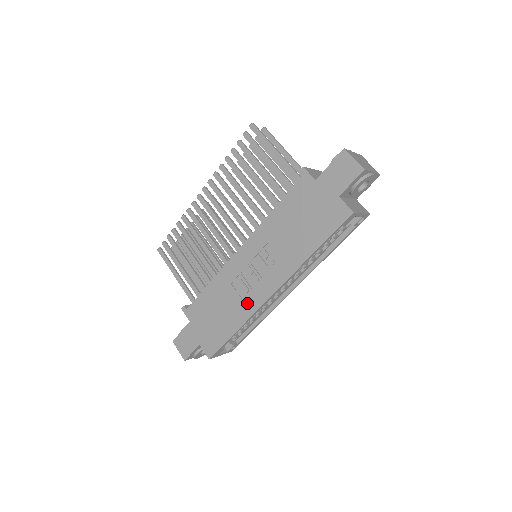
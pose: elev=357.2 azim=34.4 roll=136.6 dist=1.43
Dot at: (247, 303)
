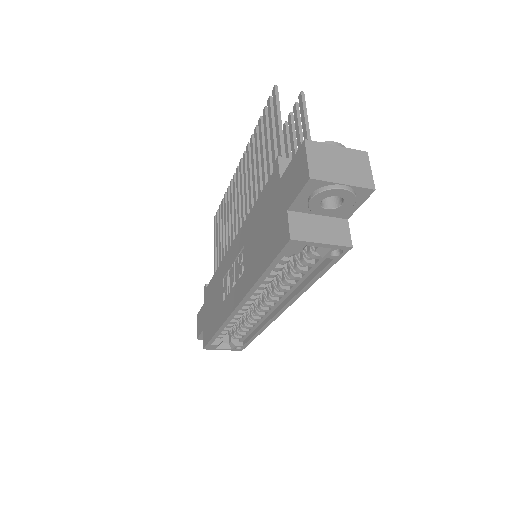
Dot at: (224, 307)
